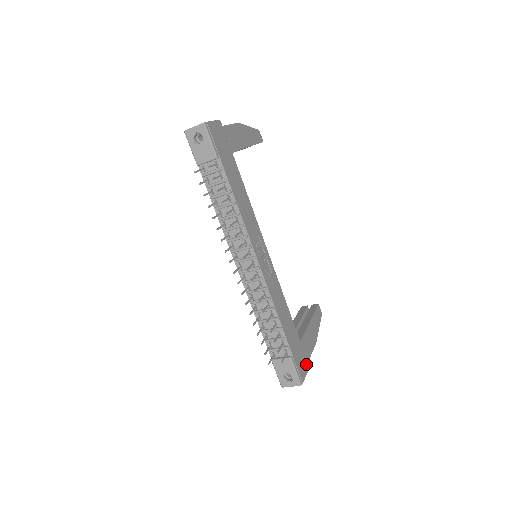
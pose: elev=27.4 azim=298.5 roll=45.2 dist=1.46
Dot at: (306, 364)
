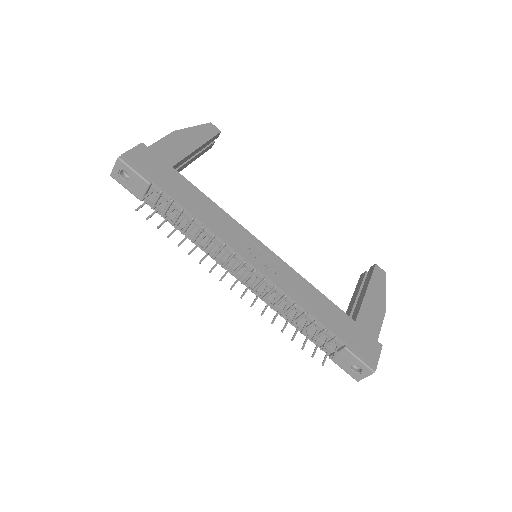
Dot at: (375, 344)
